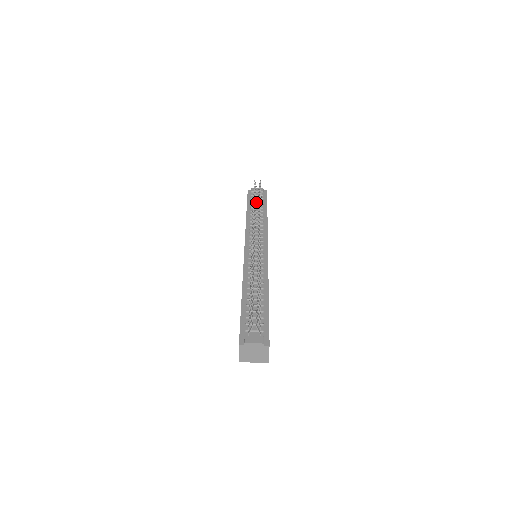
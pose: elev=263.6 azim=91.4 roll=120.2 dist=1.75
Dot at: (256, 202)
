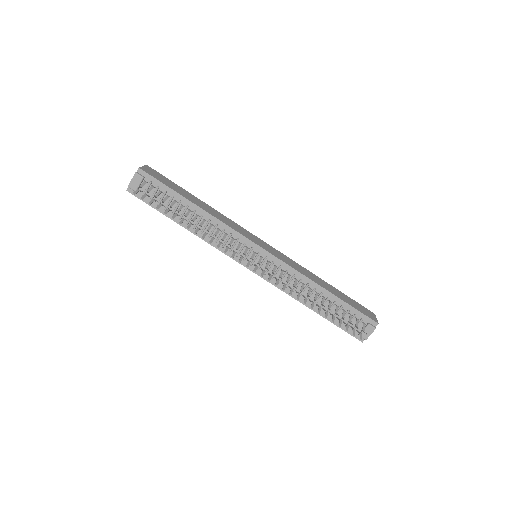
Dot at: occluded
